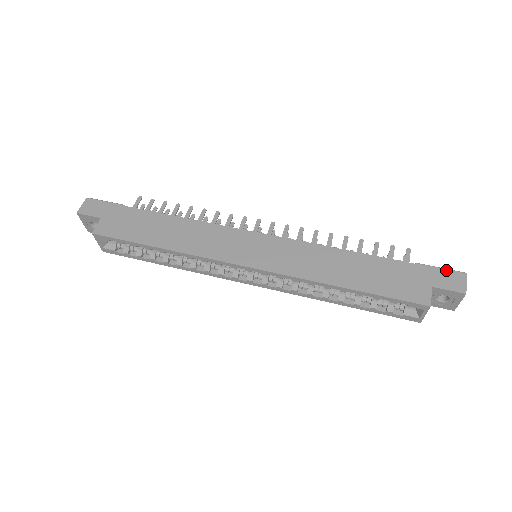
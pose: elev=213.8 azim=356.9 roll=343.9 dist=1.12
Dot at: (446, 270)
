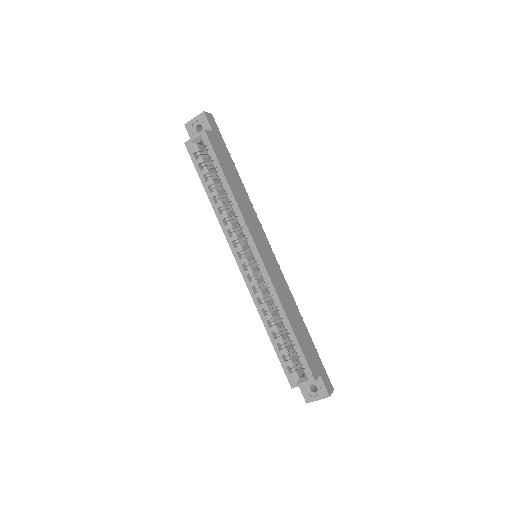
Dot at: (328, 377)
